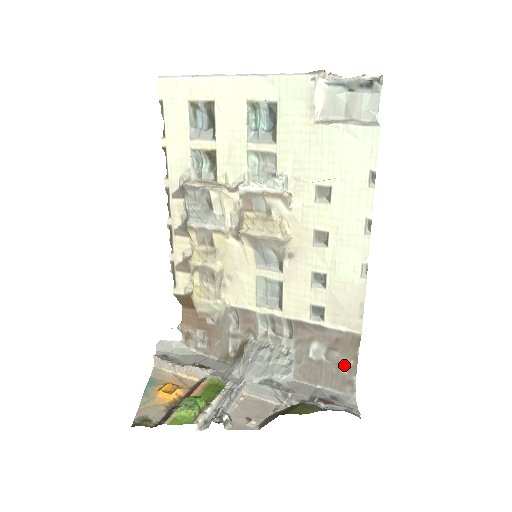
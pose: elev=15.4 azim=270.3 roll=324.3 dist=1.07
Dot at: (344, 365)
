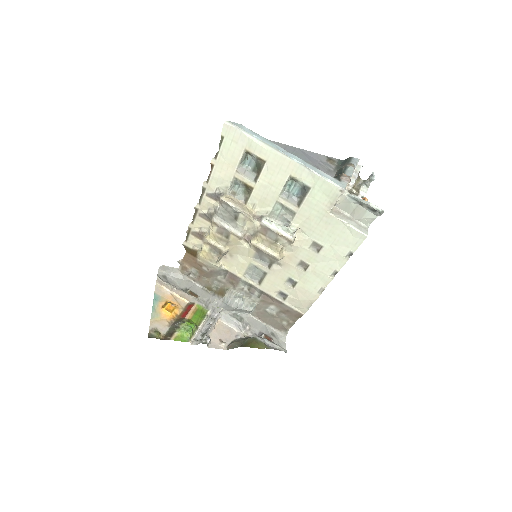
Dot at: (286, 321)
